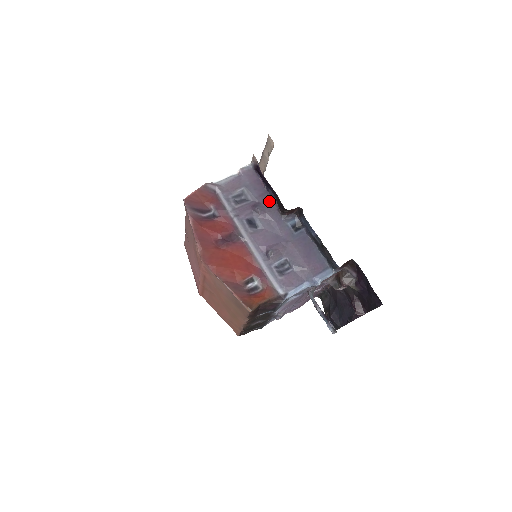
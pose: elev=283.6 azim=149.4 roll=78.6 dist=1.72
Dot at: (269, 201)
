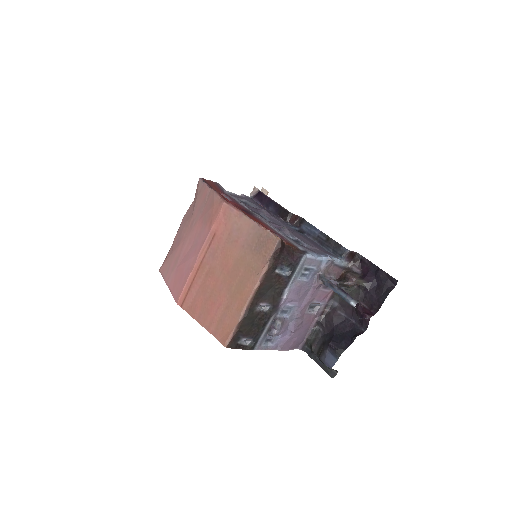
Dot at: (271, 213)
